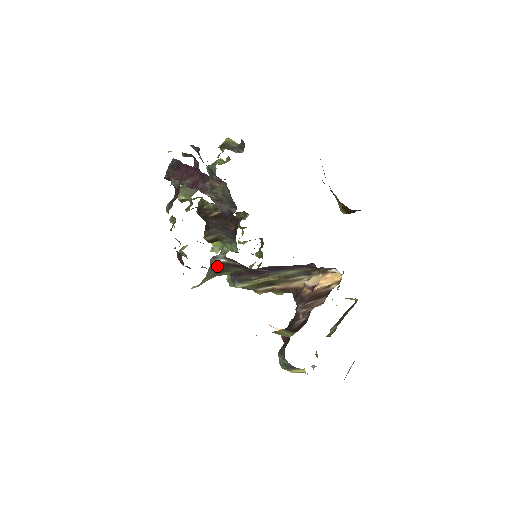
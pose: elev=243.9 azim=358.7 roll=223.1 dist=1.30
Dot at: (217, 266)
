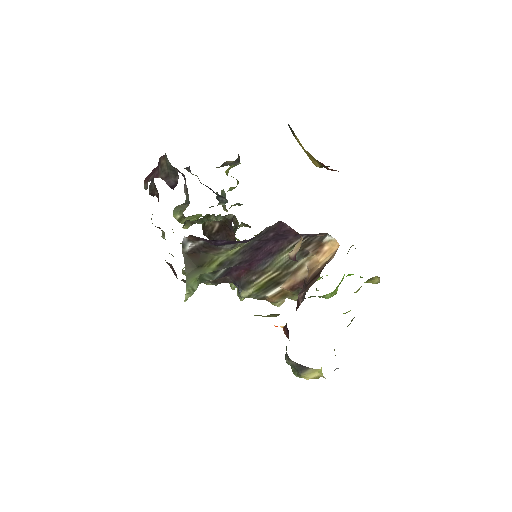
Dot at: (191, 257)
